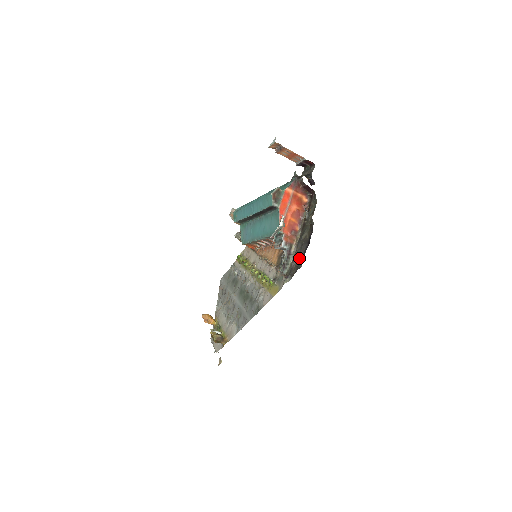
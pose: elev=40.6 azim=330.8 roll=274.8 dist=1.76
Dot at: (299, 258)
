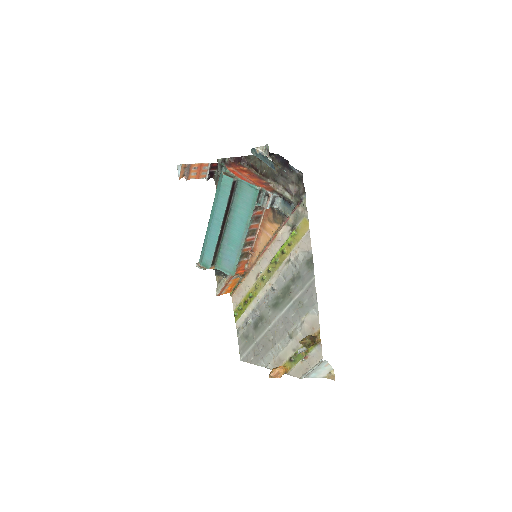
Dot at: (292, 179)
